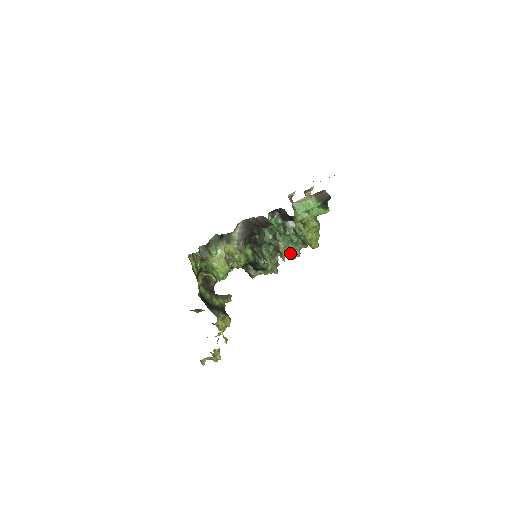
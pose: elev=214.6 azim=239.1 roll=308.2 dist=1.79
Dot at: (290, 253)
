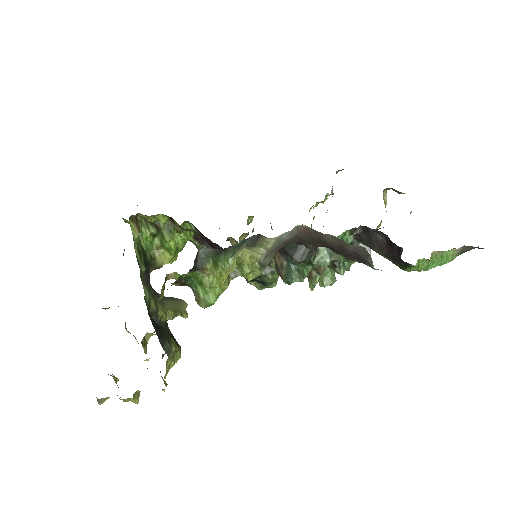
Dot at: occluded
